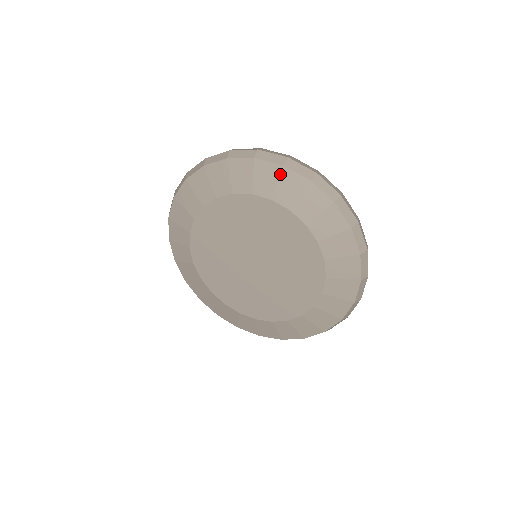
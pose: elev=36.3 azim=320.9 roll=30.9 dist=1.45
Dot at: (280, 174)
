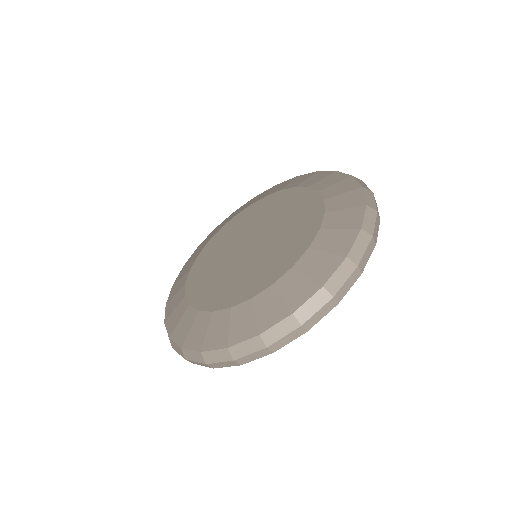
Dot at: (312, 175)
